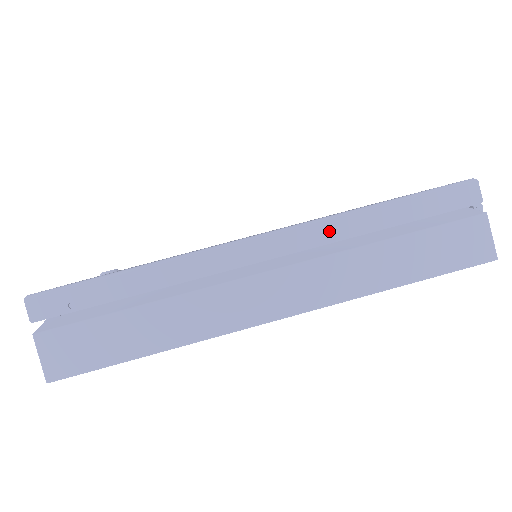
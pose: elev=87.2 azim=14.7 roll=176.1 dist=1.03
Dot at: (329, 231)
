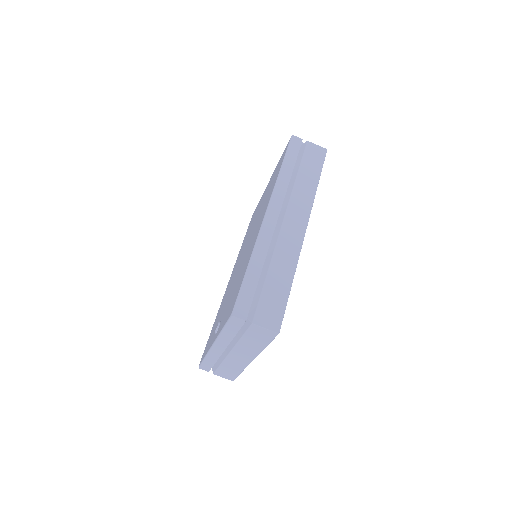
Dot at: (281, 189)
